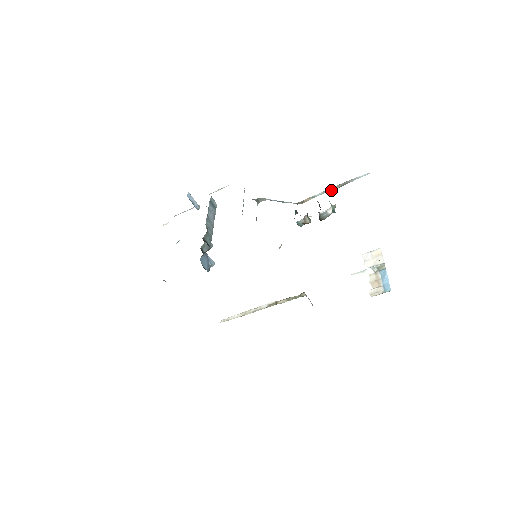
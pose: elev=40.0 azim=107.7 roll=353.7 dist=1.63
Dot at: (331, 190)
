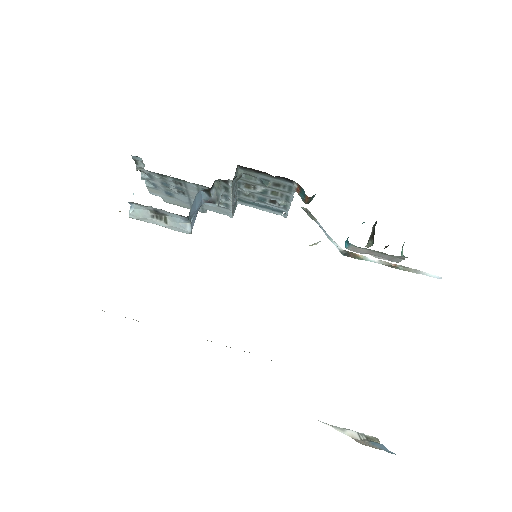
Dot at: (391, 264)
